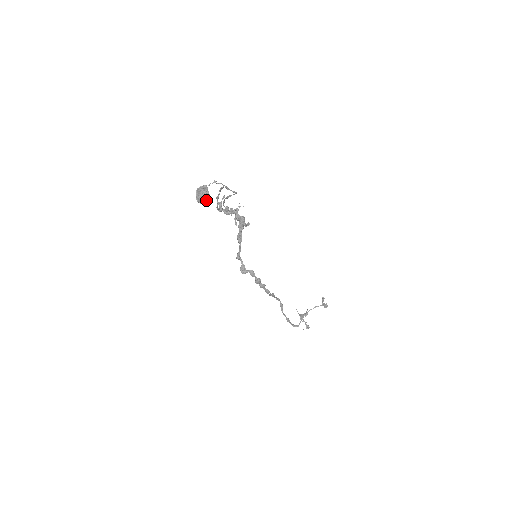
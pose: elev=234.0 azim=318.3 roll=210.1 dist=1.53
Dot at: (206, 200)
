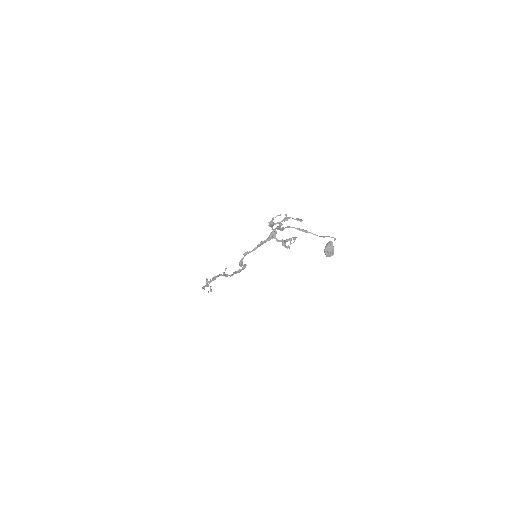
Dot at: (332, 255)
